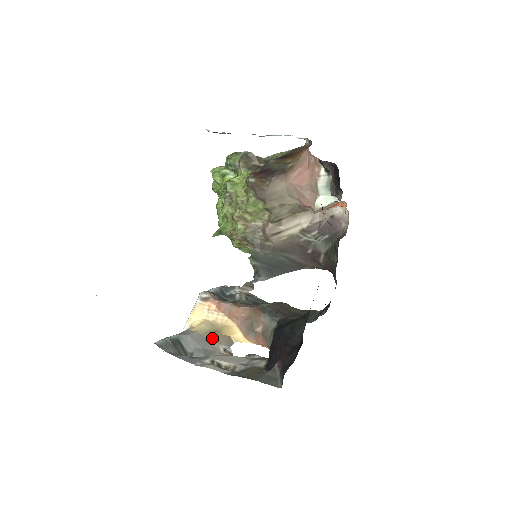
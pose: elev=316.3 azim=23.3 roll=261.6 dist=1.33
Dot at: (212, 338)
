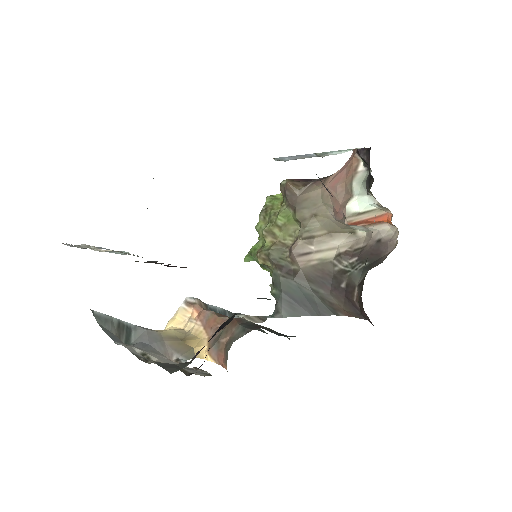
Dot at: (172, 343)
